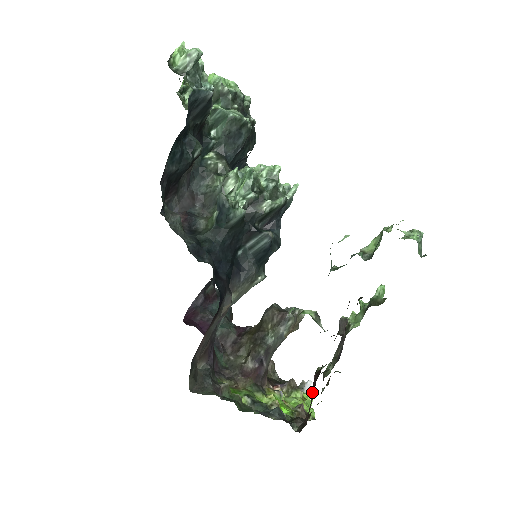
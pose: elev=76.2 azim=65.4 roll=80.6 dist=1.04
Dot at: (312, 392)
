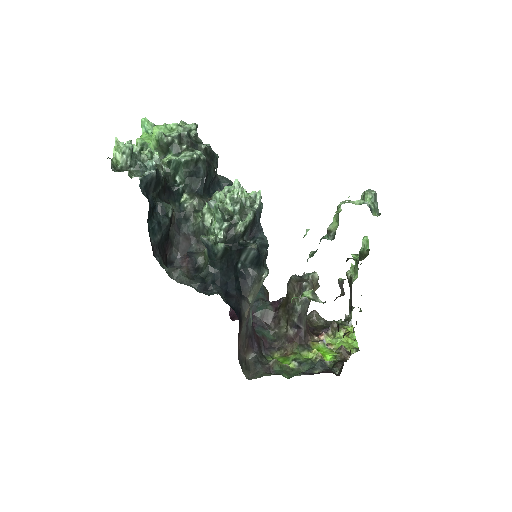
Dot at: occluded
